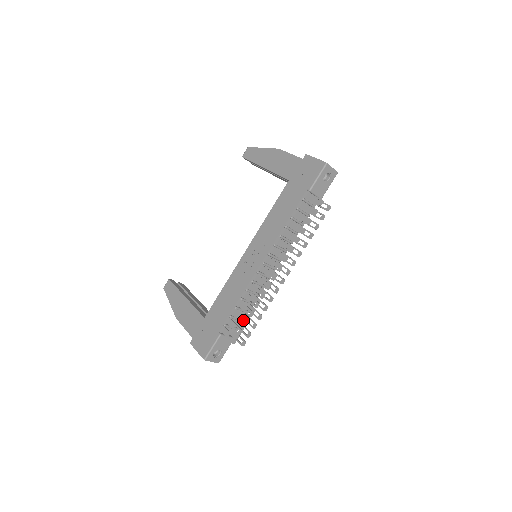
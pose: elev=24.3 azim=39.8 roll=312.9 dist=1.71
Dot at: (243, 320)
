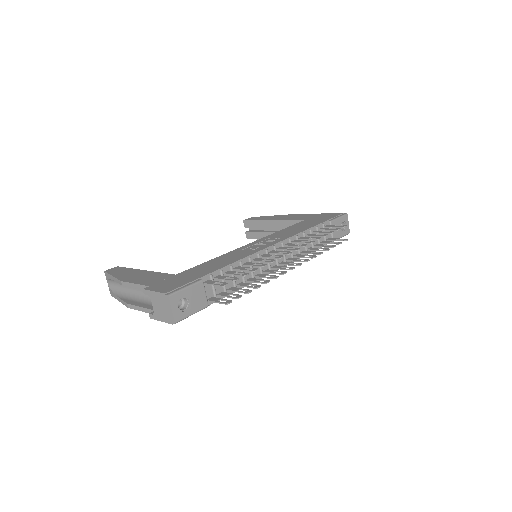
Dot at: occluded
